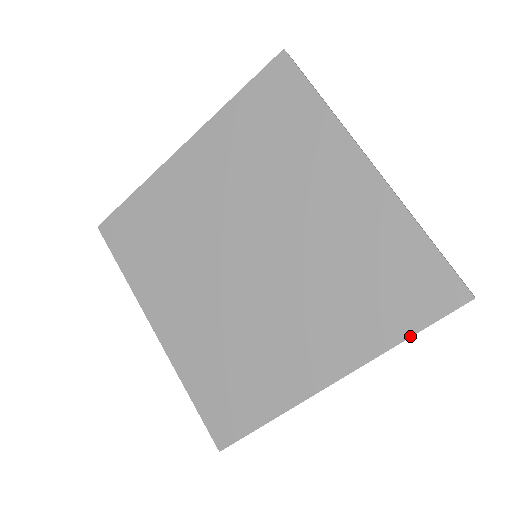
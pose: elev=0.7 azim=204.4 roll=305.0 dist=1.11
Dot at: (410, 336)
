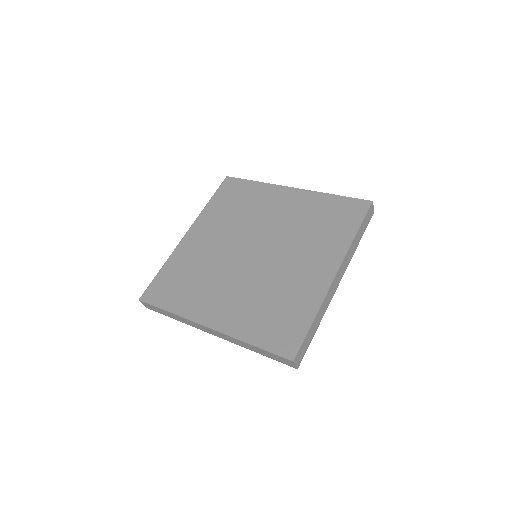
Dot at: (358, 230)
